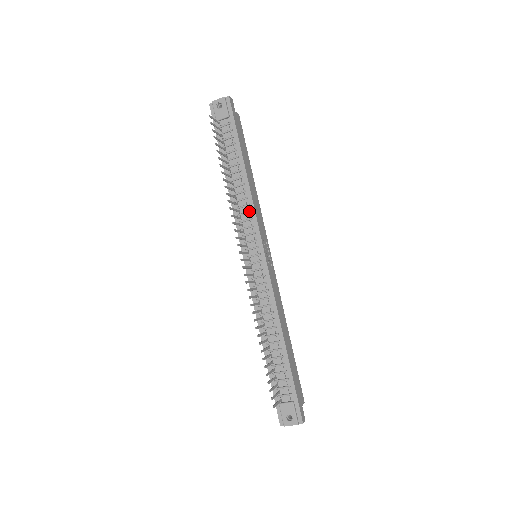
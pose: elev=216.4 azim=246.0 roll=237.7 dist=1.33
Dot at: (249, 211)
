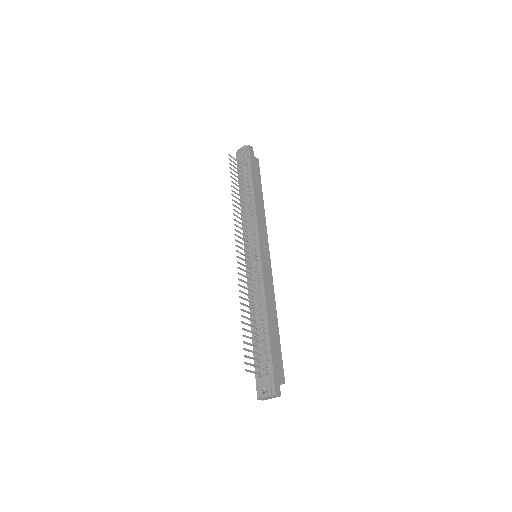
Dot at: (252, 220)
